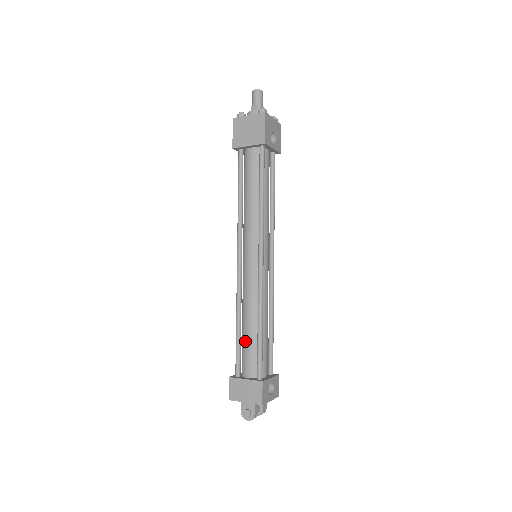
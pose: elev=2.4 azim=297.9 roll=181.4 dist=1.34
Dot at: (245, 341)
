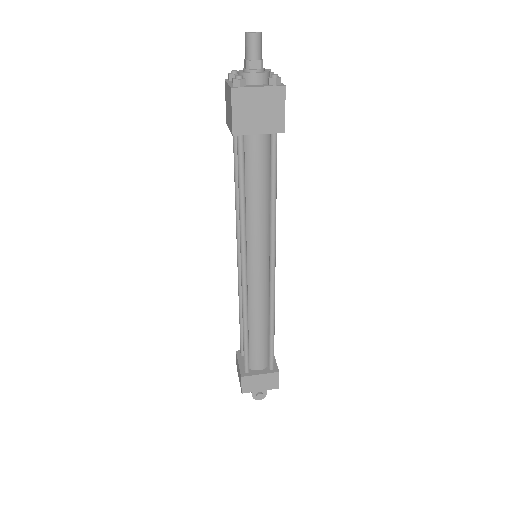
Dot at: (254, 342)
